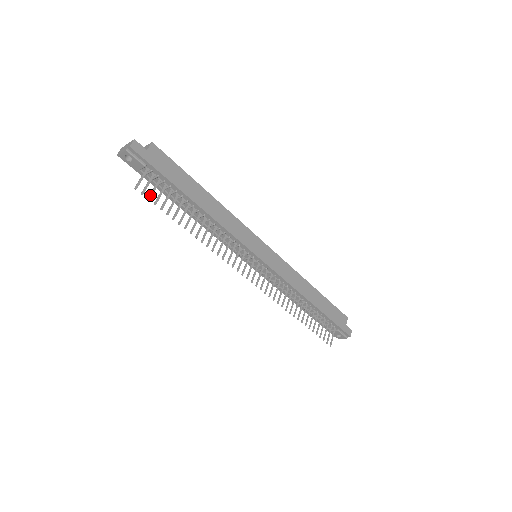
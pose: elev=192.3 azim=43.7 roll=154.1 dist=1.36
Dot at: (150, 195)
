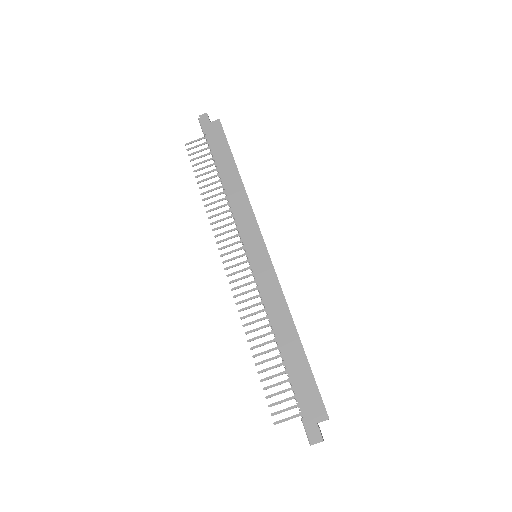
Dot at: (192, 153)
